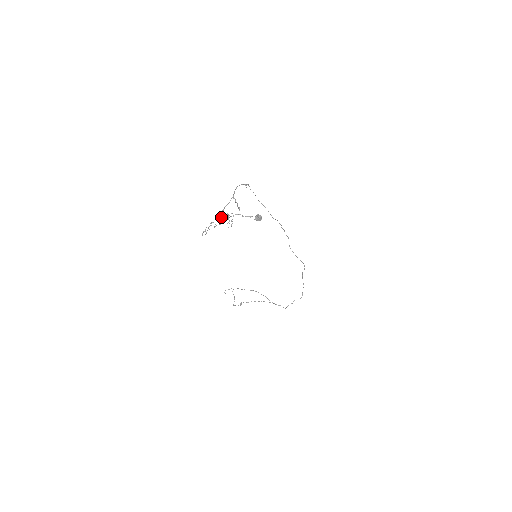
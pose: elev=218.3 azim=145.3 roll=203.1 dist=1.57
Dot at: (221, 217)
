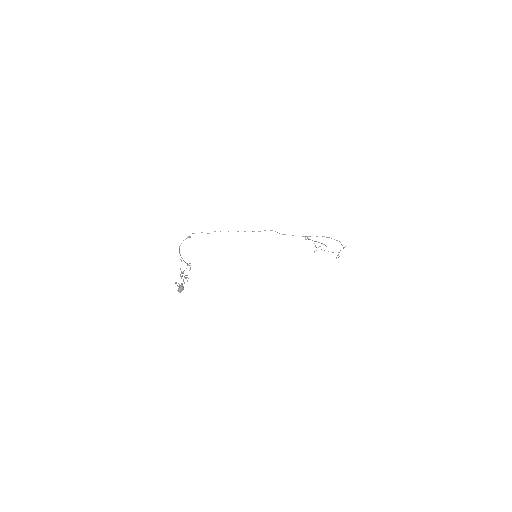
Dot at: occluded
